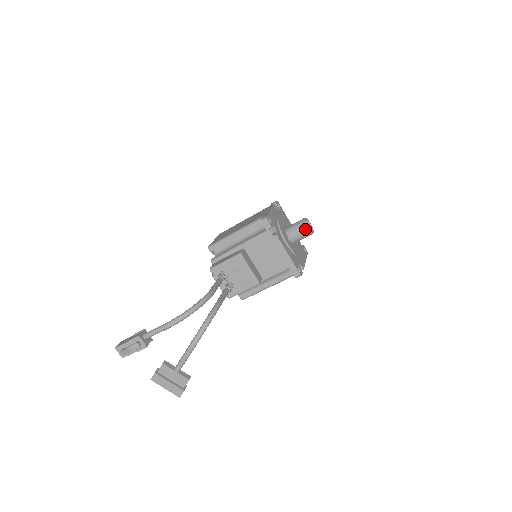
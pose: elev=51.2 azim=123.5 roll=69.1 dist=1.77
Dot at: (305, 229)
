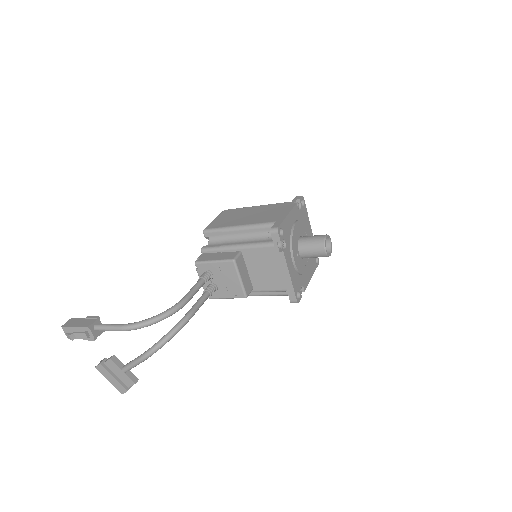
Dot at: (321, 250)
